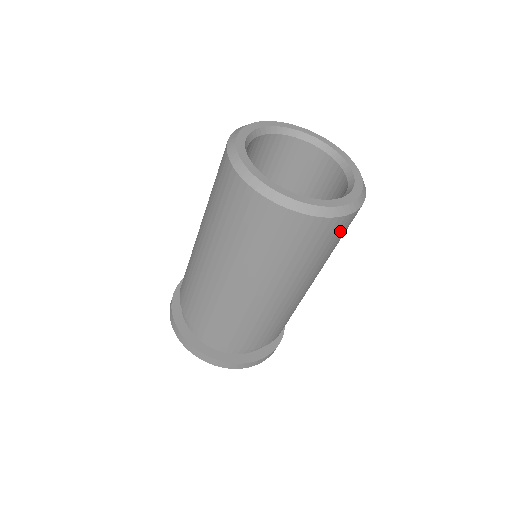
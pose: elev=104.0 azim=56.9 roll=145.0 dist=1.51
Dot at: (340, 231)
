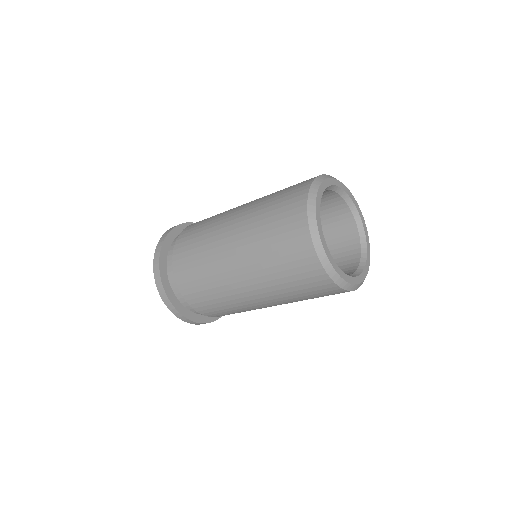
Dot at: occluded
